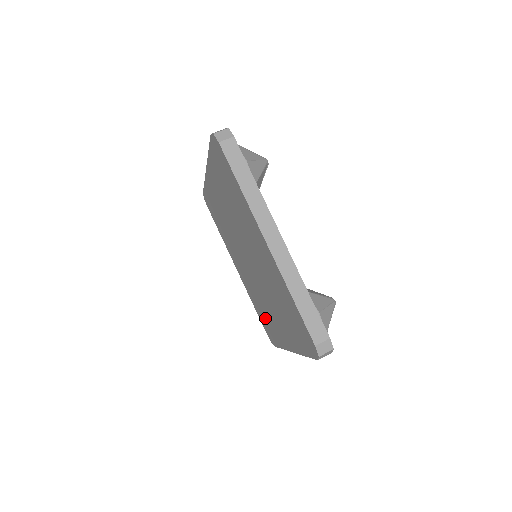
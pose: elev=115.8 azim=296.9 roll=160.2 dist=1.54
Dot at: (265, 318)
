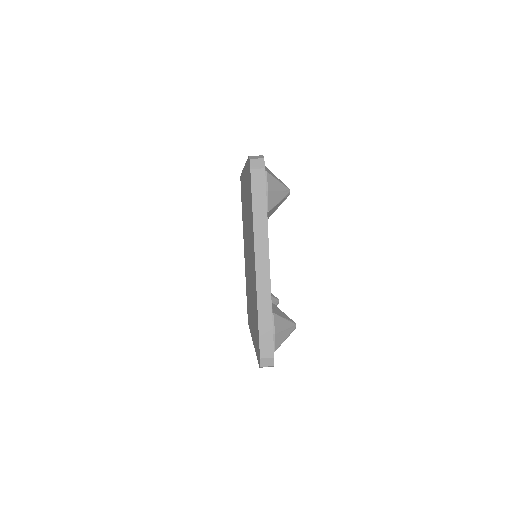
Dot at: (255, 321)
